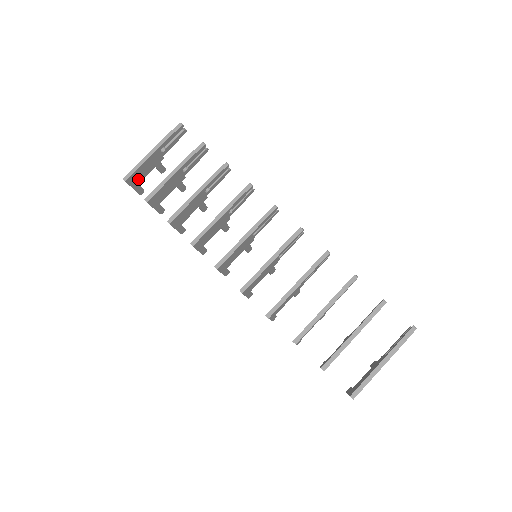
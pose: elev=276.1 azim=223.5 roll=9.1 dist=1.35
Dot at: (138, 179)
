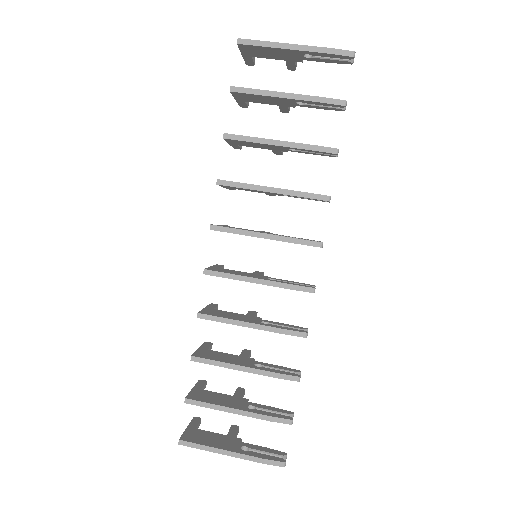
Dot at: (255, 53)
